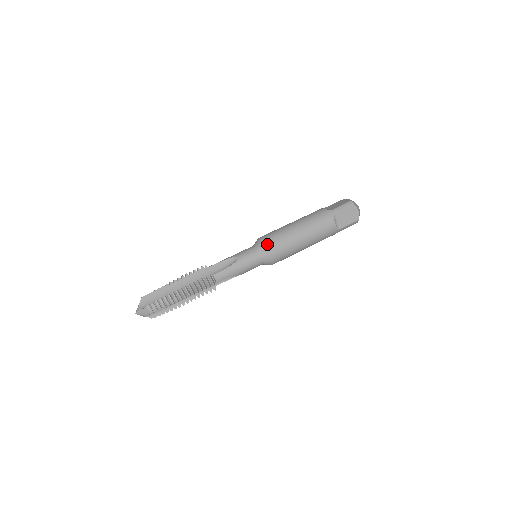
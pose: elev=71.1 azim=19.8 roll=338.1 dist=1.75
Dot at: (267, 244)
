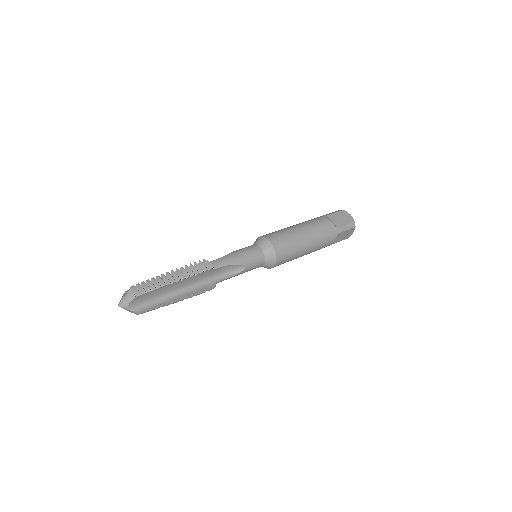
Dot at: (264, 236)
